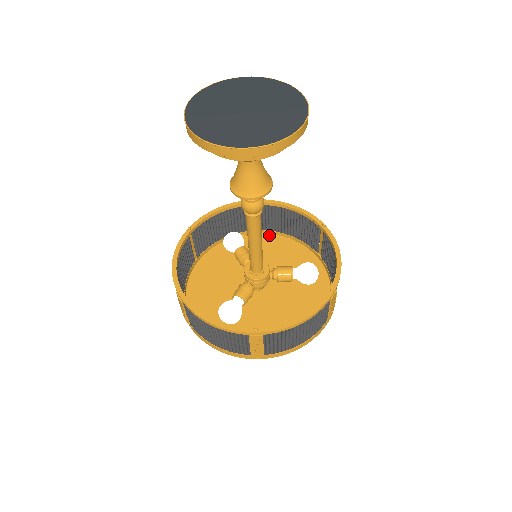
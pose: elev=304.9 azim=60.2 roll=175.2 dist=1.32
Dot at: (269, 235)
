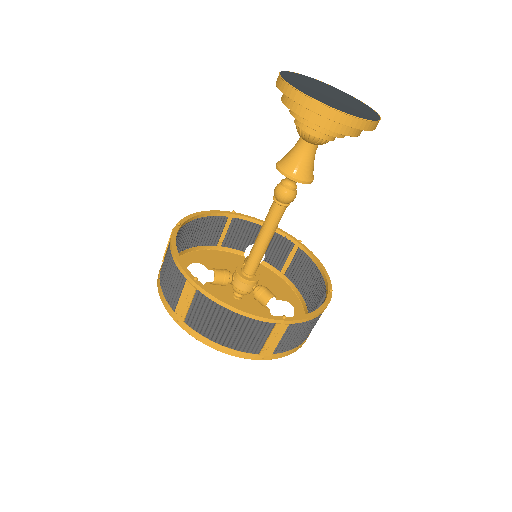
Dot at: (287, 284)
